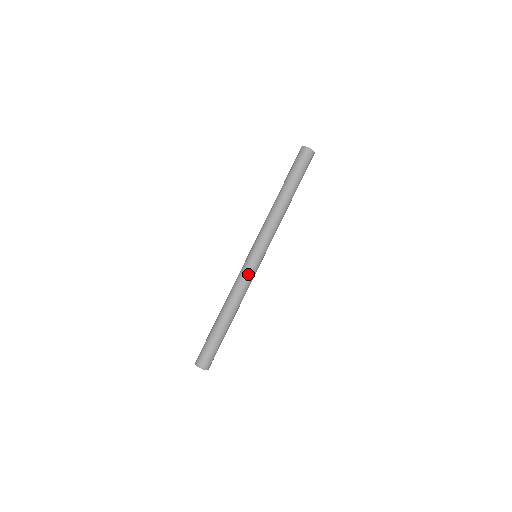
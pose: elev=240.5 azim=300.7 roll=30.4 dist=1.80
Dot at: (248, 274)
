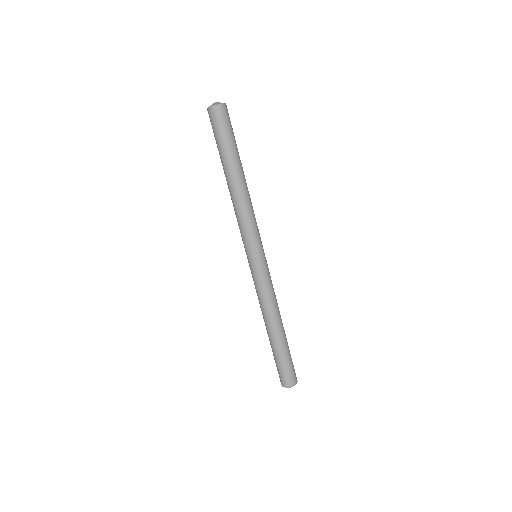
Dot at: (261, 281)
